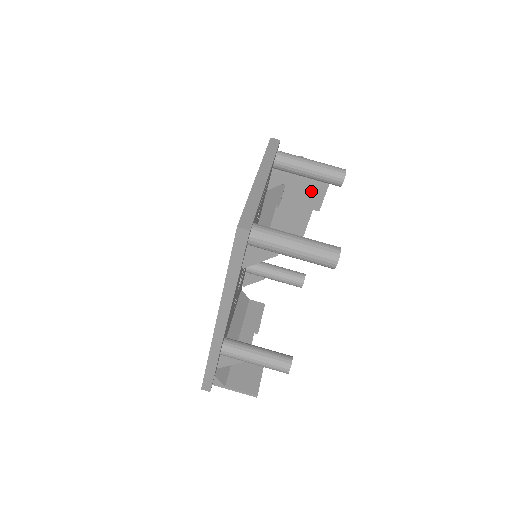
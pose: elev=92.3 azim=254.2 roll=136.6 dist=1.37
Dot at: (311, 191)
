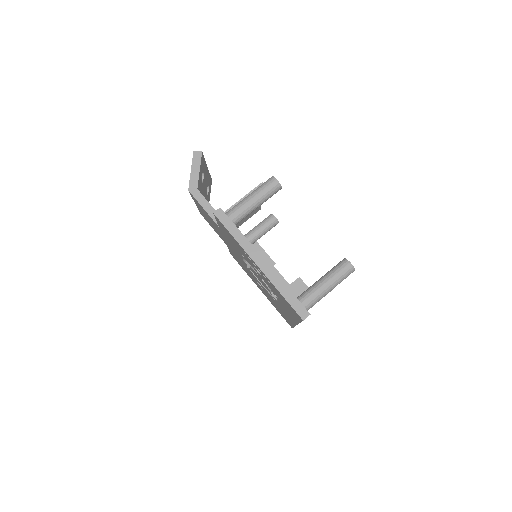
Dot at: occluded
